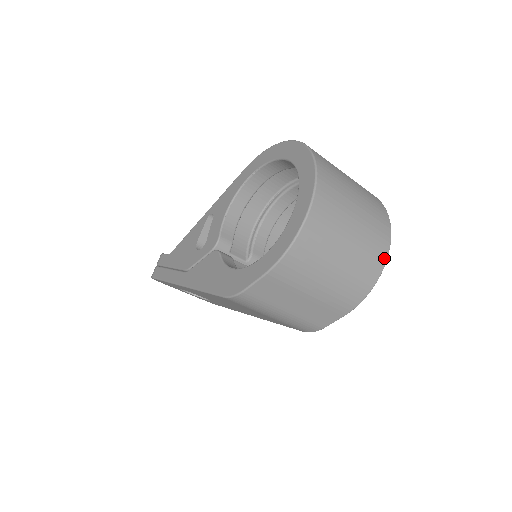
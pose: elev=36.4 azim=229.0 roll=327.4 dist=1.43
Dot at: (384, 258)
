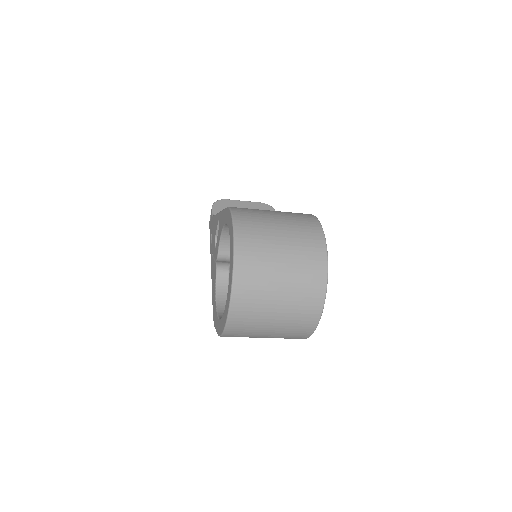
Dot at: (313, 327)
